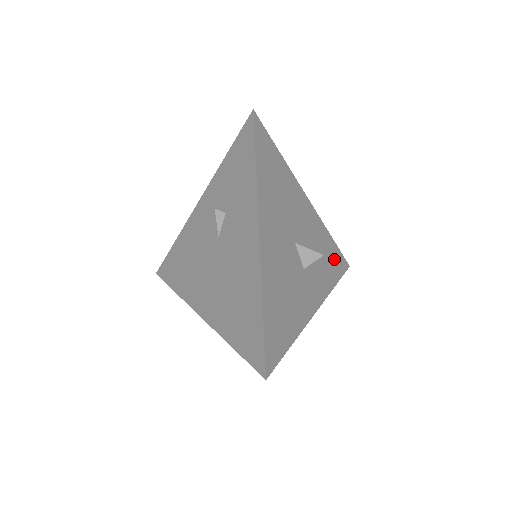
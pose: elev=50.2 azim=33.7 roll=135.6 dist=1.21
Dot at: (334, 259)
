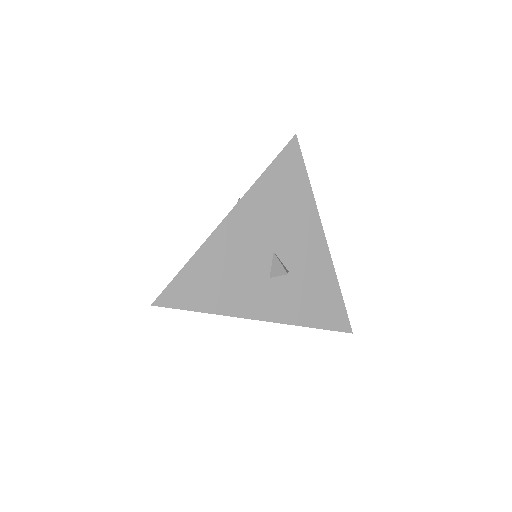
Dot at: (328, 307)
